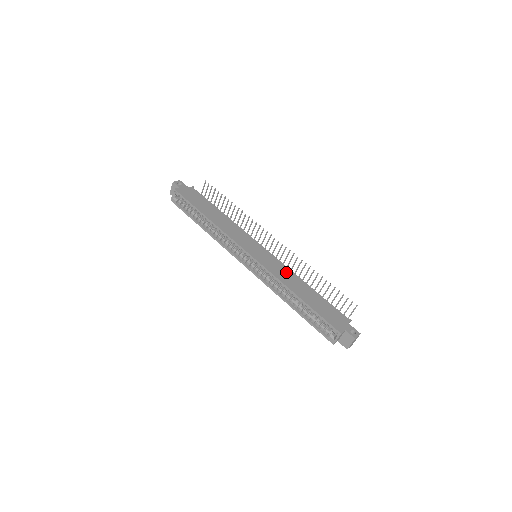
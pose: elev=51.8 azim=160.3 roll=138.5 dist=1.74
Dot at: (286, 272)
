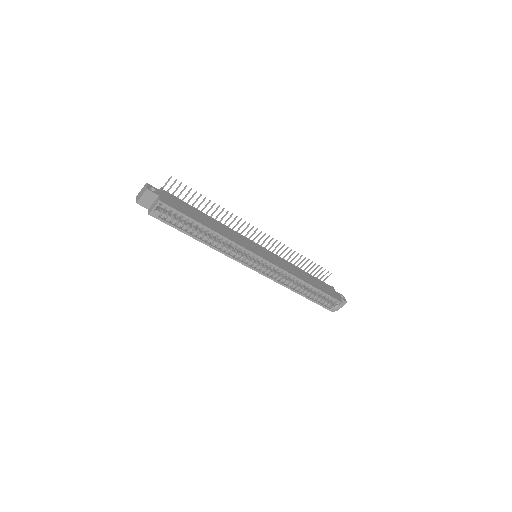
Dot at: (288, 264)
